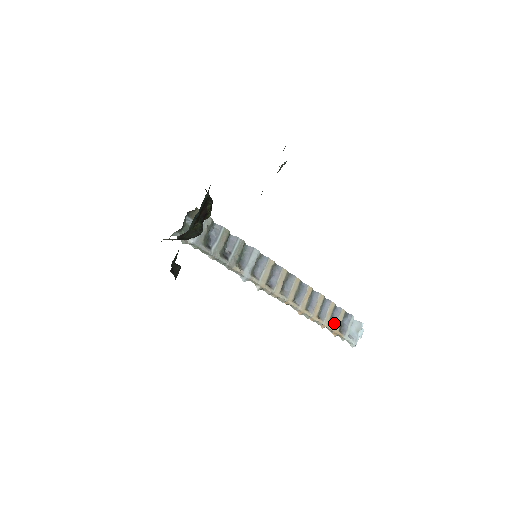
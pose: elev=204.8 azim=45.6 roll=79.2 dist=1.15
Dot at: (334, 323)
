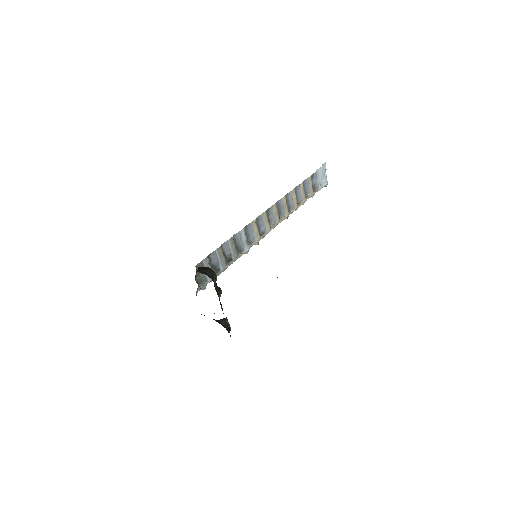
Dot at: (308, 192)
